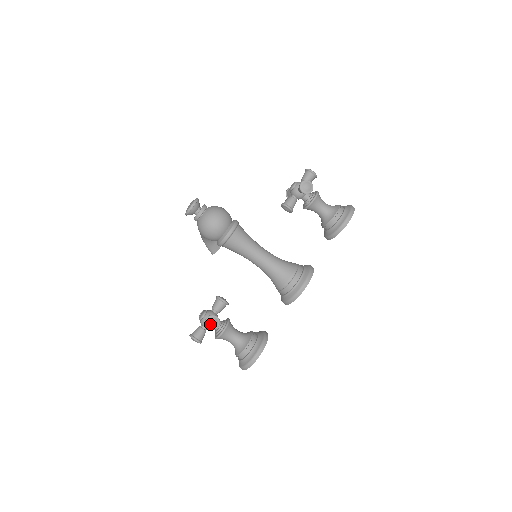
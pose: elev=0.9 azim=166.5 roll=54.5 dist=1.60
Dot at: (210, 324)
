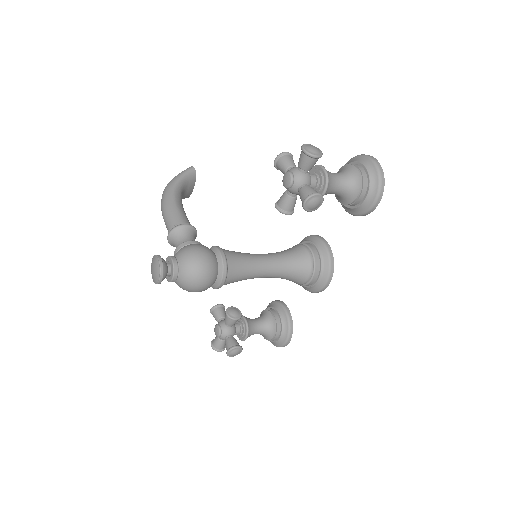
Dot at: (233, 355)
